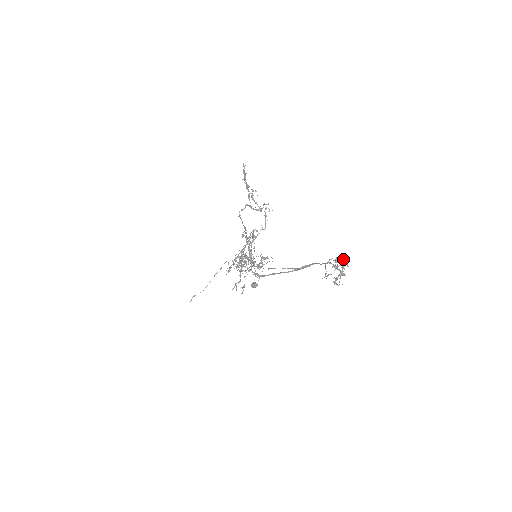
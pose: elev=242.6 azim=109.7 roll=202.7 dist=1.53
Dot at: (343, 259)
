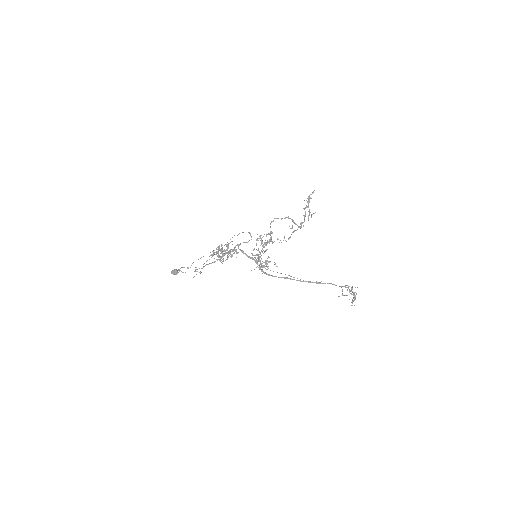
Dot at: occluded
